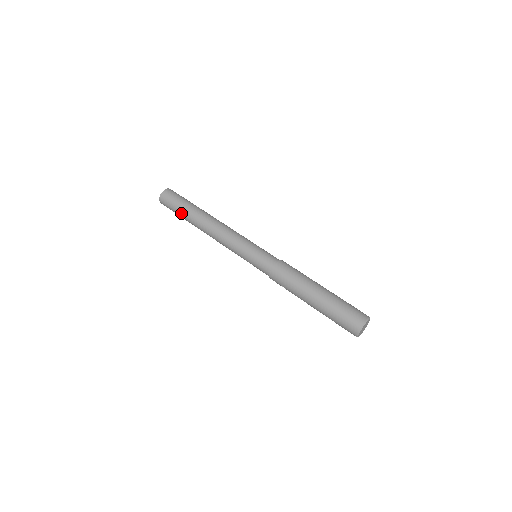
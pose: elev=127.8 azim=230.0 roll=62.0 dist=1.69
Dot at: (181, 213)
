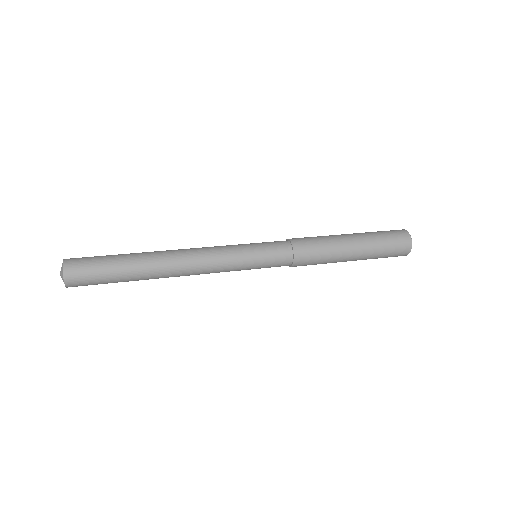
Dot at: (118, 256)
